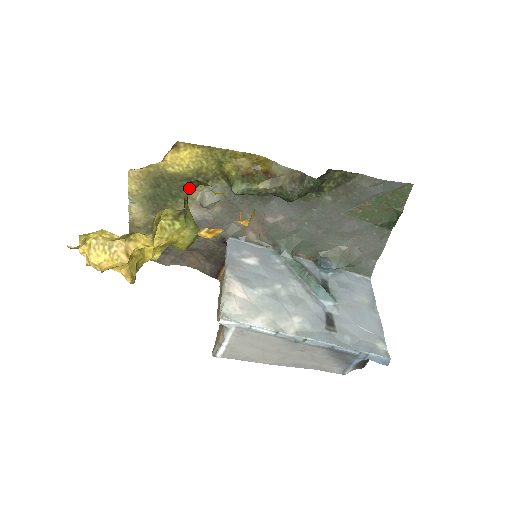
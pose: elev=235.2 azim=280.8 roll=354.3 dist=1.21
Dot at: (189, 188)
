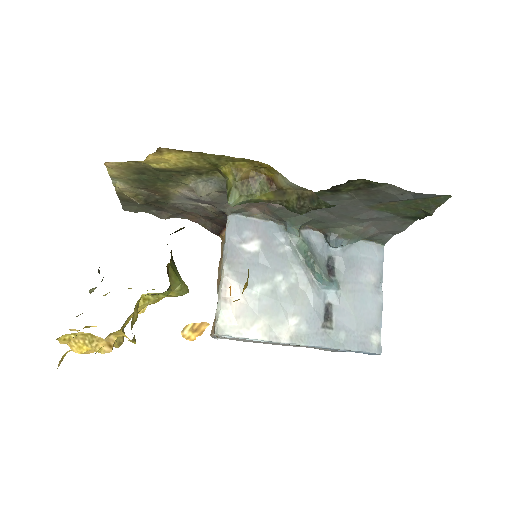
Dot at: (174, 232)
